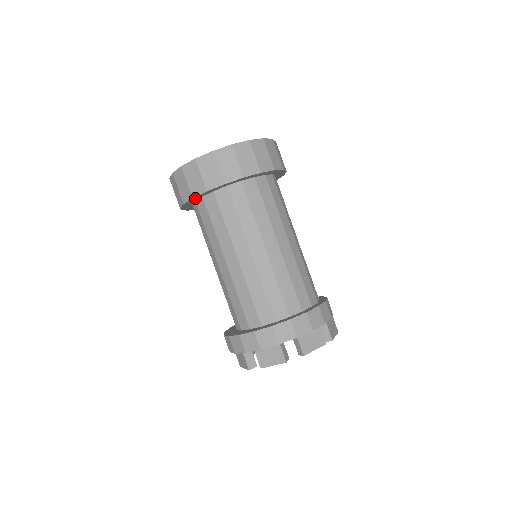
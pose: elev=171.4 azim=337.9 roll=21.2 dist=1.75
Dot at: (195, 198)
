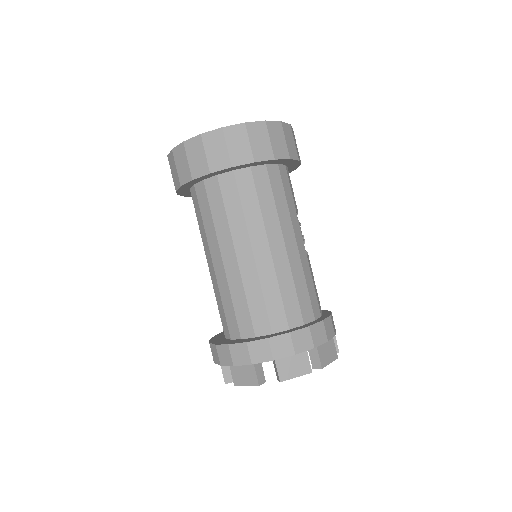
Dot at: (185, 186)
